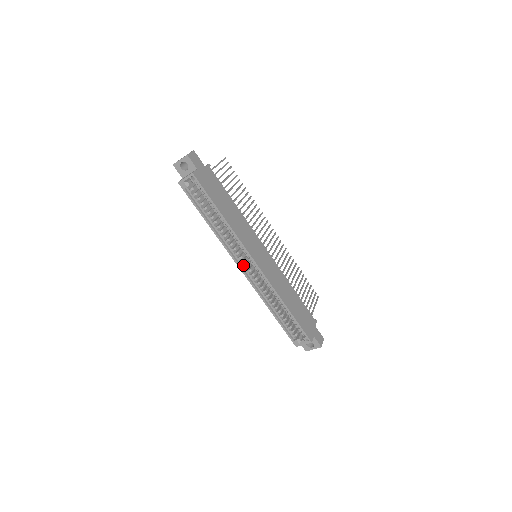
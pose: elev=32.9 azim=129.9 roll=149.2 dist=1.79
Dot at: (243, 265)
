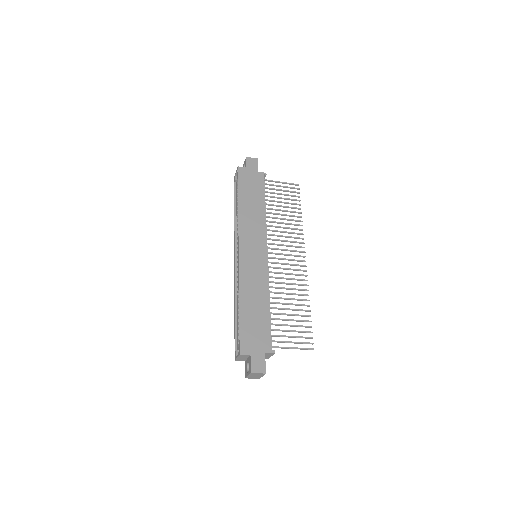
Dot at: occluded
